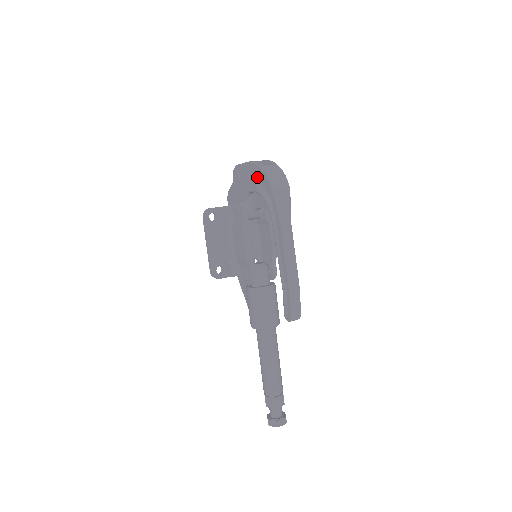
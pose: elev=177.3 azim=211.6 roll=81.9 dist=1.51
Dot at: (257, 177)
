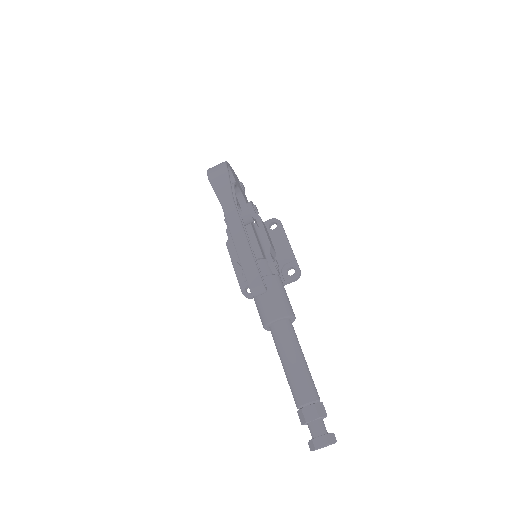
Dot at: occluded
